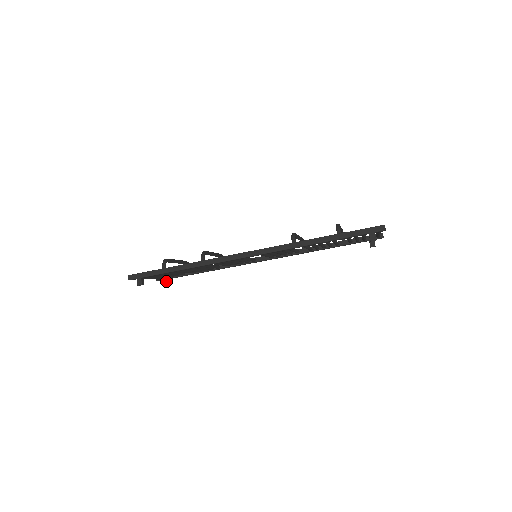
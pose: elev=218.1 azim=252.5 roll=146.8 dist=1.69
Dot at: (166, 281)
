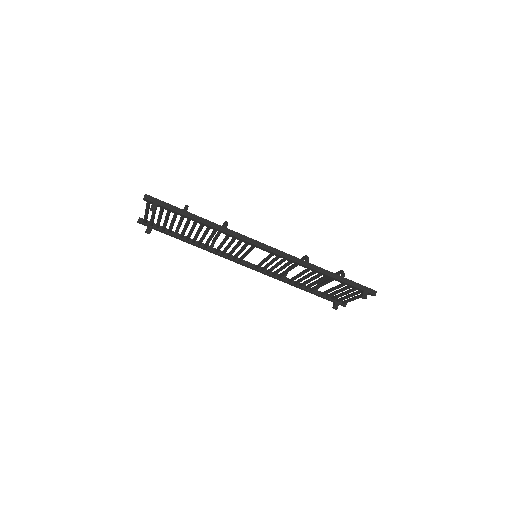
Dot at: (148, 227)
